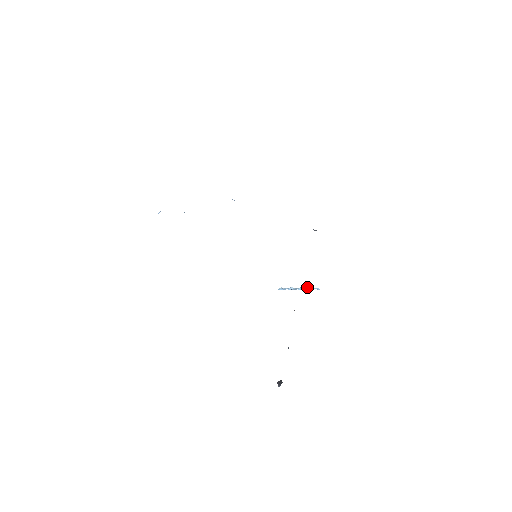
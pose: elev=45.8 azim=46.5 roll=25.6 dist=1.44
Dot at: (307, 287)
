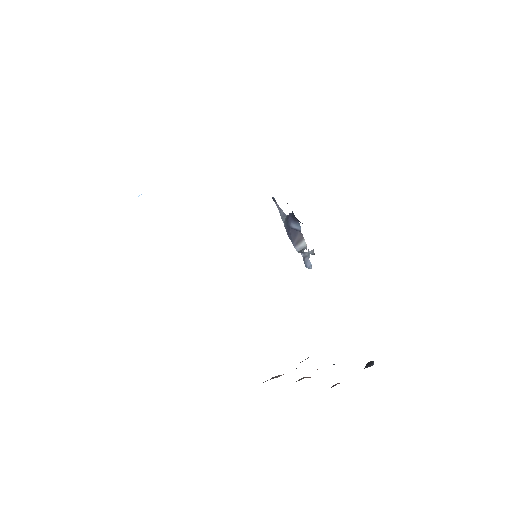
Dot at: occluded
